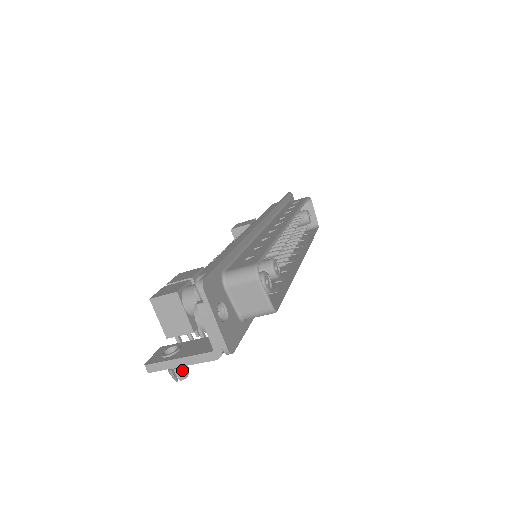
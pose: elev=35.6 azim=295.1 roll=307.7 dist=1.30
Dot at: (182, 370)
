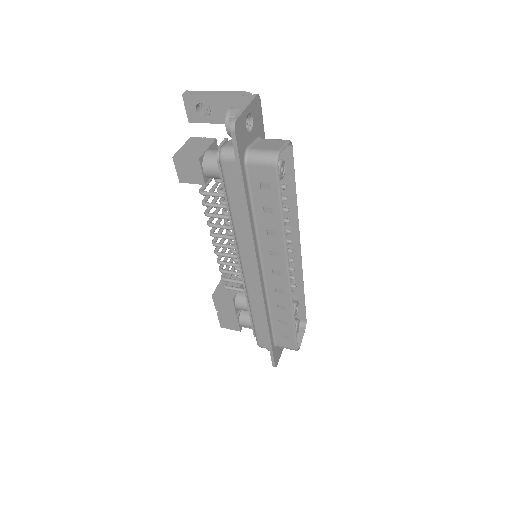
Dot at: occluded
